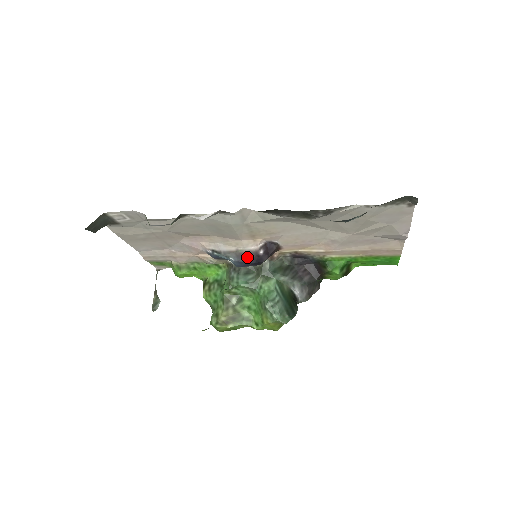
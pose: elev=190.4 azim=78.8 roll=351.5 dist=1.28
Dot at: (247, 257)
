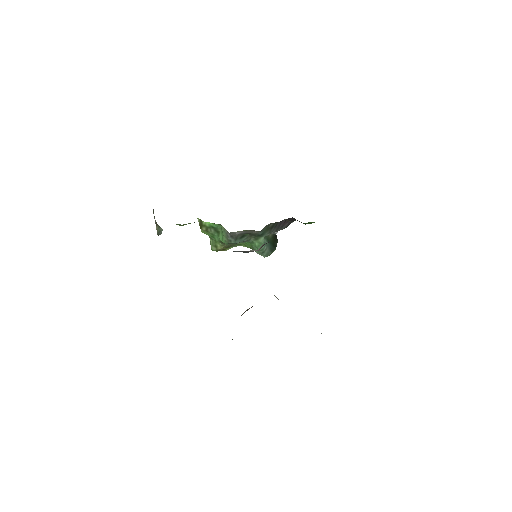
Dot at: (248, 252)
